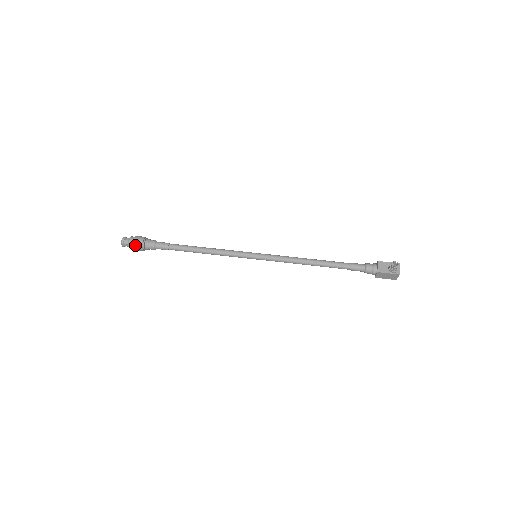
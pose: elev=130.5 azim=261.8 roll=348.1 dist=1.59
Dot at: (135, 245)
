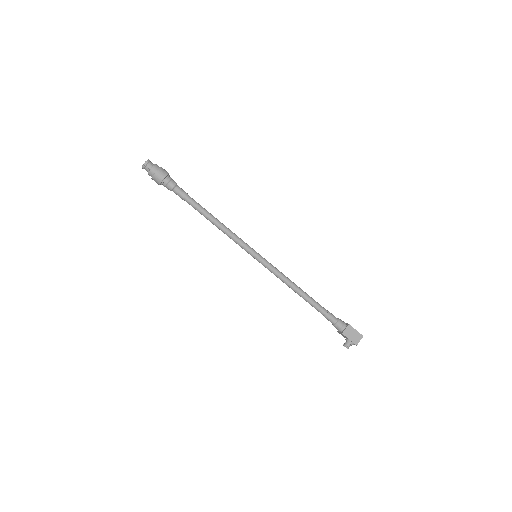
Dot at: occluded
